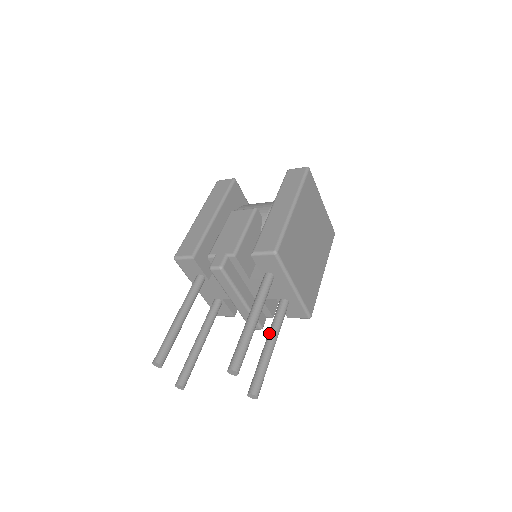
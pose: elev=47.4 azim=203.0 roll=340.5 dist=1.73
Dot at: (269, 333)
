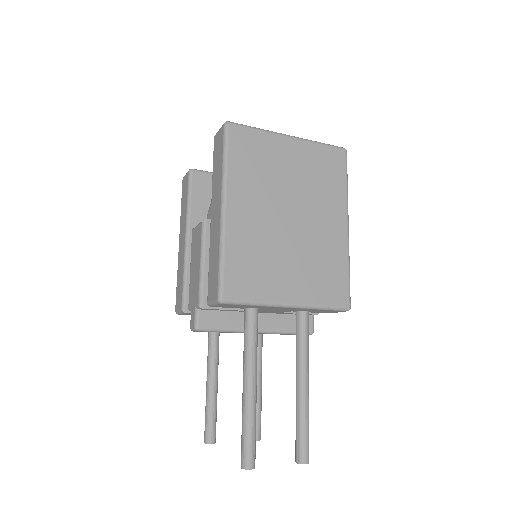
Dot at: occluded
